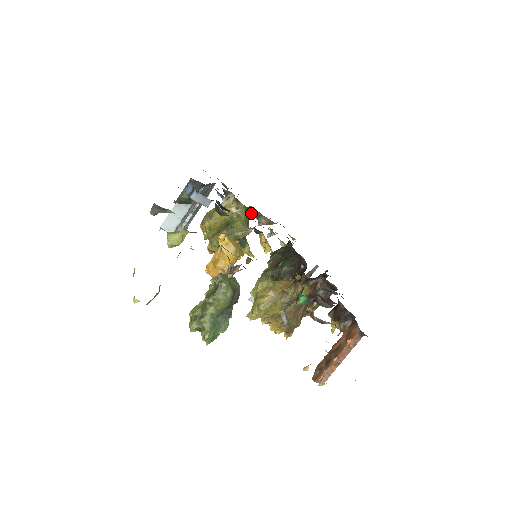
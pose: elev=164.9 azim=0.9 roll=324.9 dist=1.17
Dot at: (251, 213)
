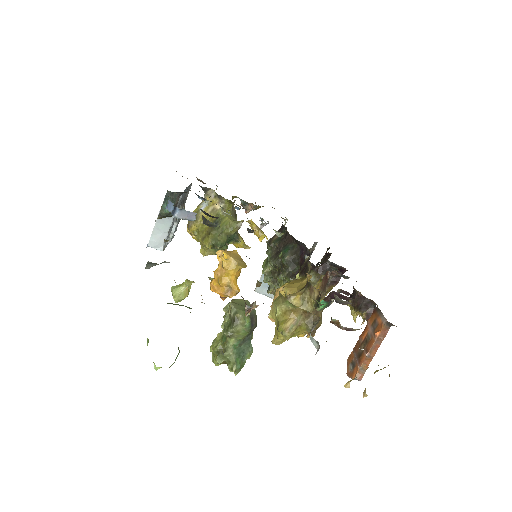
Dot at: (237, 207)
